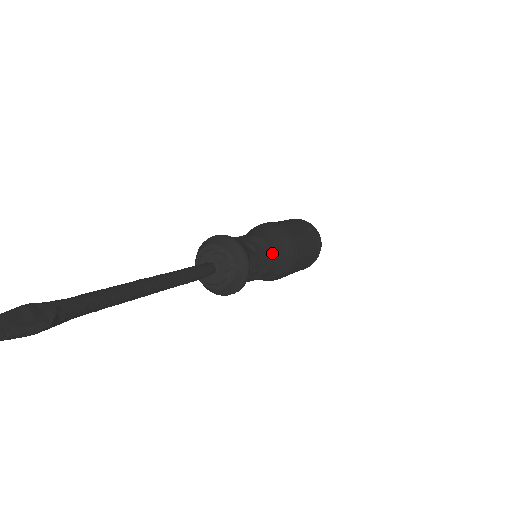
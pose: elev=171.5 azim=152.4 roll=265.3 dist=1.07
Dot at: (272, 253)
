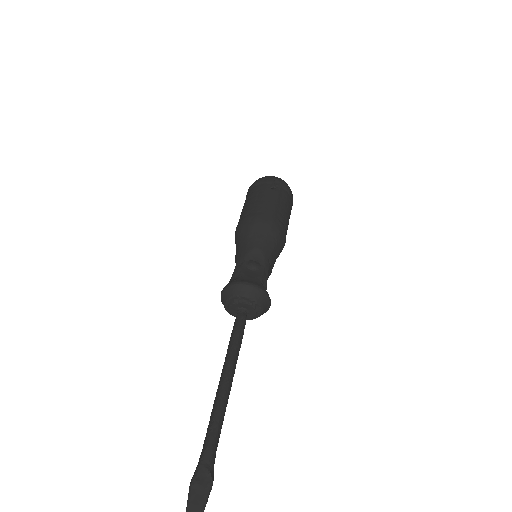
Dot at: (268, 253)
